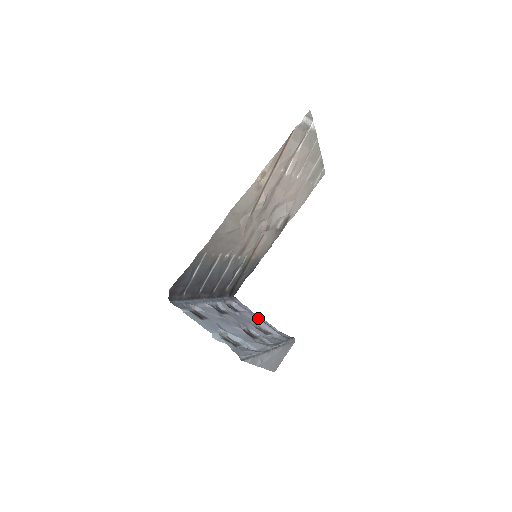
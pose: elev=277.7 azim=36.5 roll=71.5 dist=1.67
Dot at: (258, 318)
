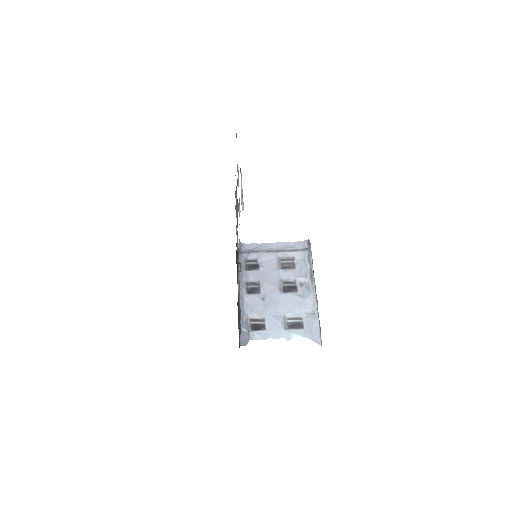
Dot at: (273, 250)
